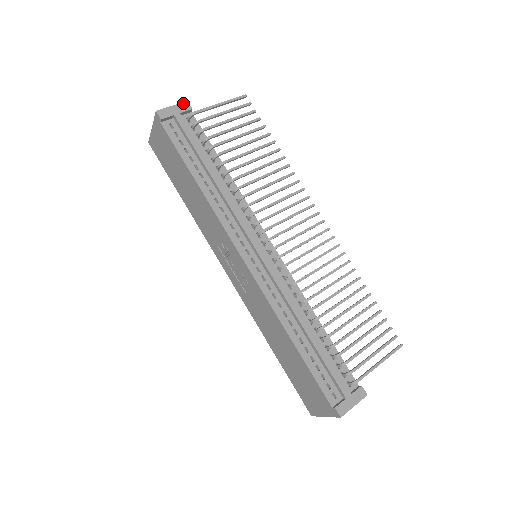
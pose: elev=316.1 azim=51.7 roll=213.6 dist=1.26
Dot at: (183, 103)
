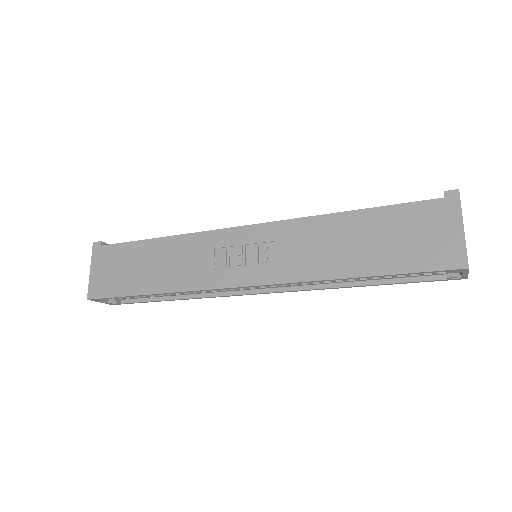
Dot at: occluded
